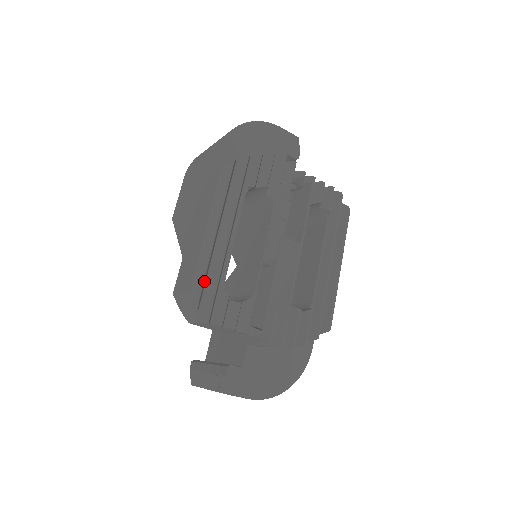
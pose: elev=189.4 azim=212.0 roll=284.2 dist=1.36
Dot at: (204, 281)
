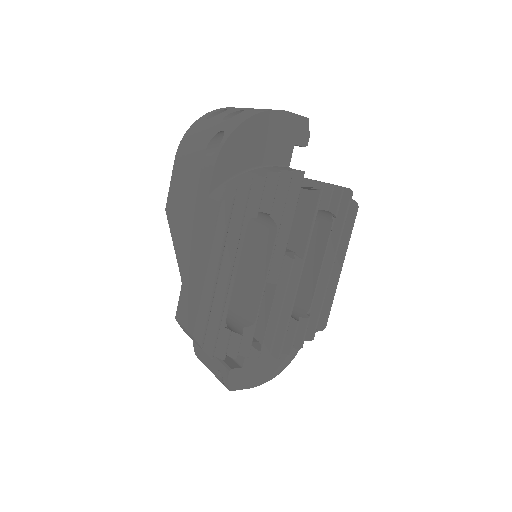
Dot at: (206, 327)
